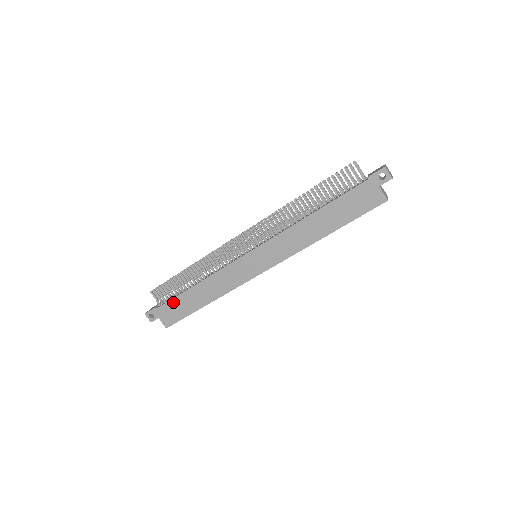
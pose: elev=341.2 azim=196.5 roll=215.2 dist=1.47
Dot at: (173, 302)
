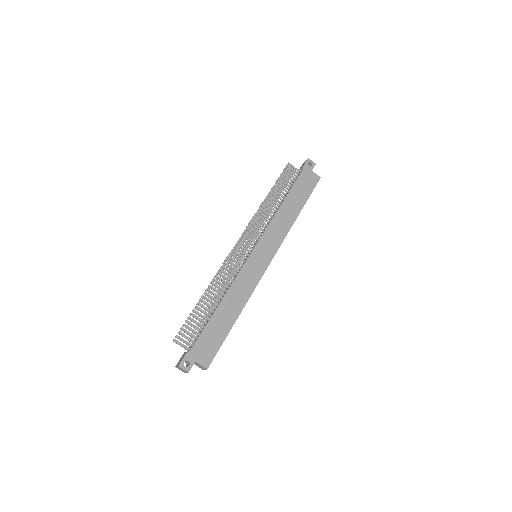
Dot at: (204, 334)
